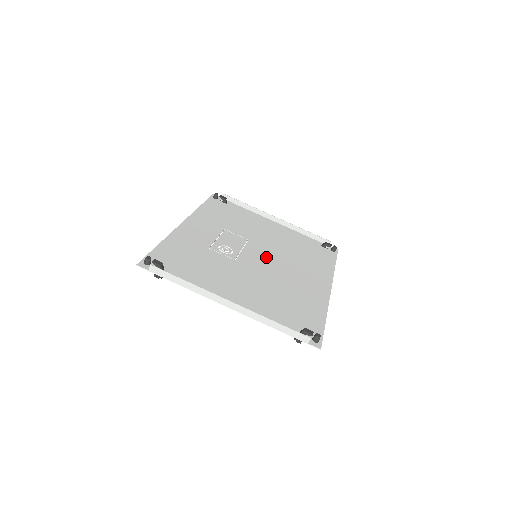
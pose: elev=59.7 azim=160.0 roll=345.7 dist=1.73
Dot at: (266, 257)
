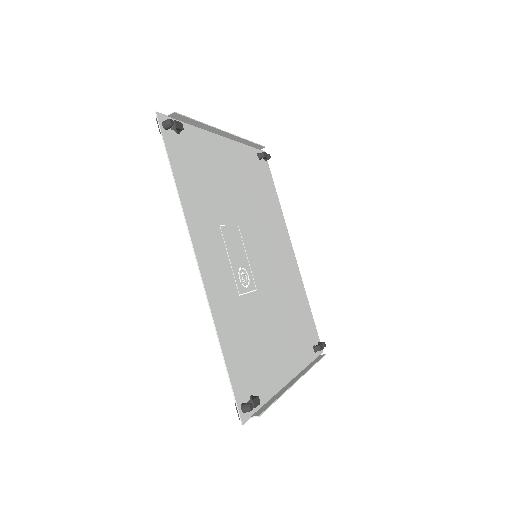
Dot at: (259, 248)
